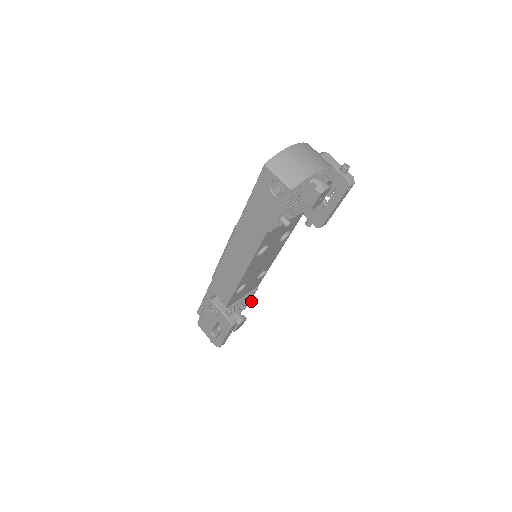
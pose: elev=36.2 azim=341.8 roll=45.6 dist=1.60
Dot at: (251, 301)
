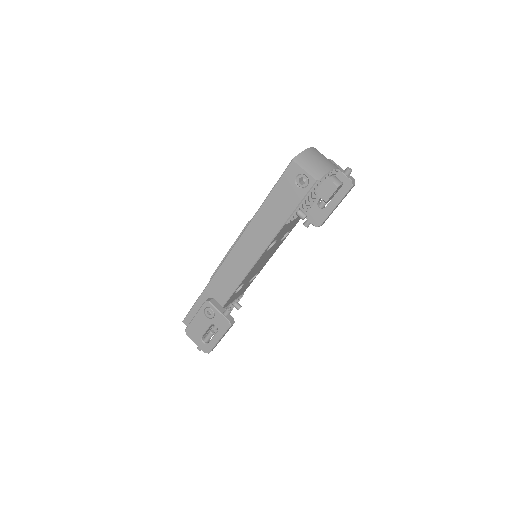
Dot at: (238, 307)
